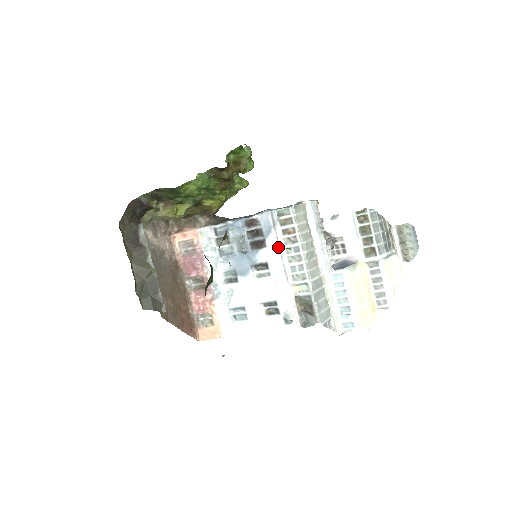
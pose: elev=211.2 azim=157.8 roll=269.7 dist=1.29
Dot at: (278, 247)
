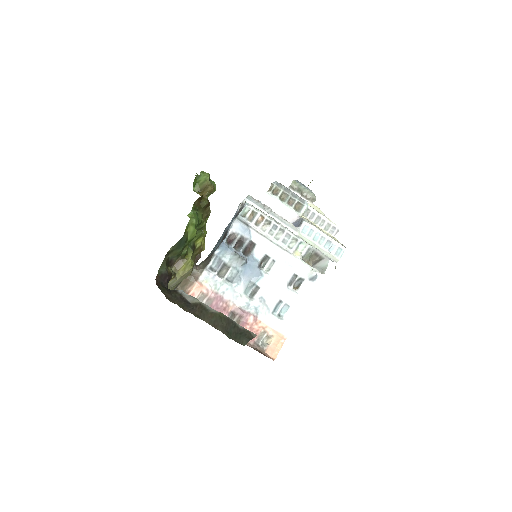
Dot at: (263, 237)
